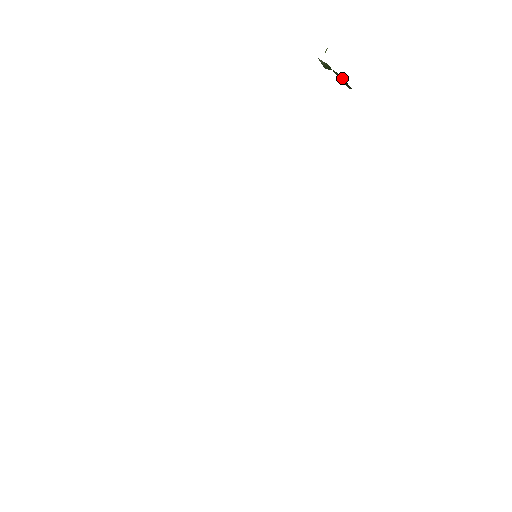
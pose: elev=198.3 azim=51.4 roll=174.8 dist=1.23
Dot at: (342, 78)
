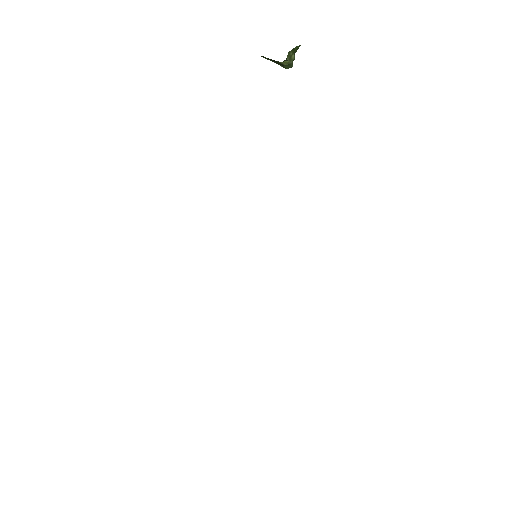
Dot at: (267, 58)
